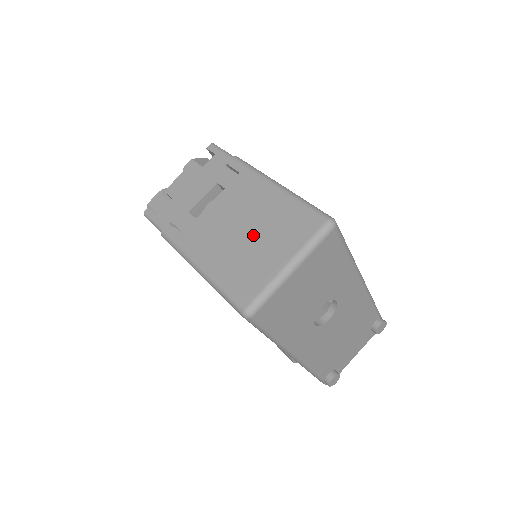
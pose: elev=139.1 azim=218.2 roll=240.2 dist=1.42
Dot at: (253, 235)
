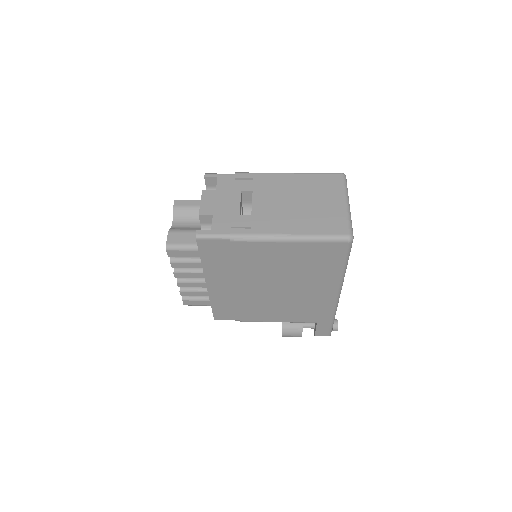
Dot at: (306, 201)
